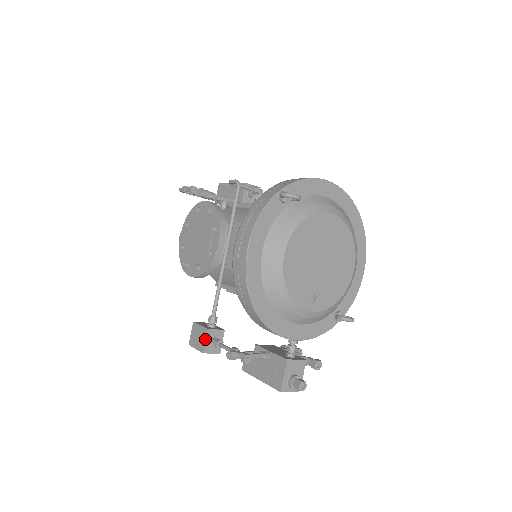
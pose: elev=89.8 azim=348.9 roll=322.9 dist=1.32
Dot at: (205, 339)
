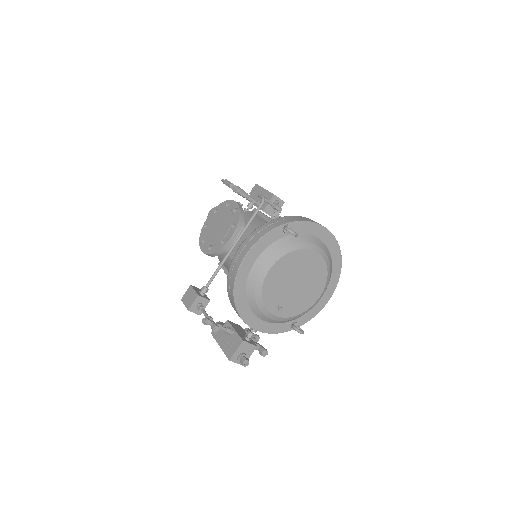
Dot at: (193, 301)
